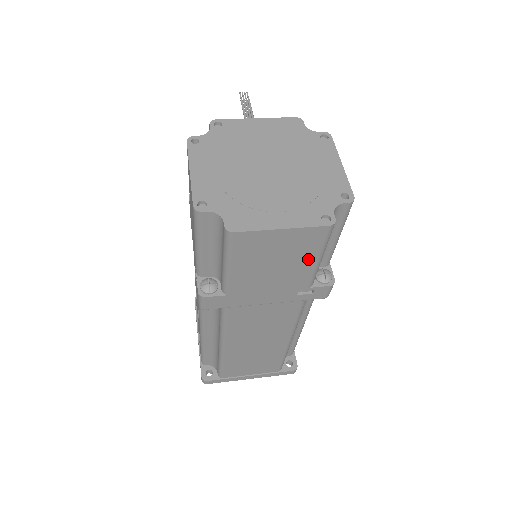
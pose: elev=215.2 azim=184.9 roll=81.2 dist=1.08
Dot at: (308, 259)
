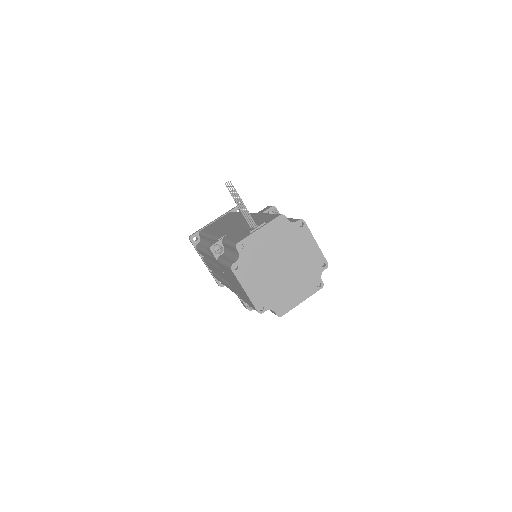
Dot at: occluded
